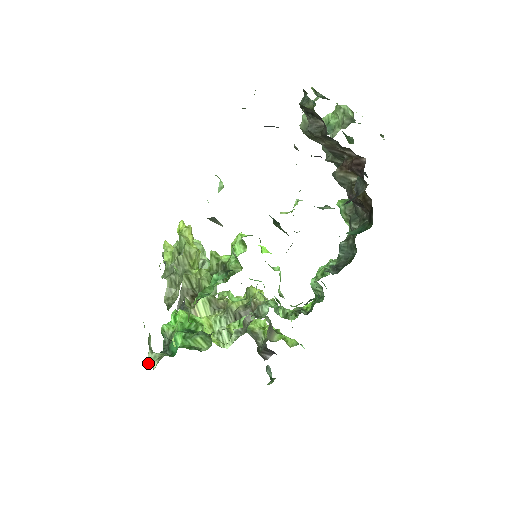
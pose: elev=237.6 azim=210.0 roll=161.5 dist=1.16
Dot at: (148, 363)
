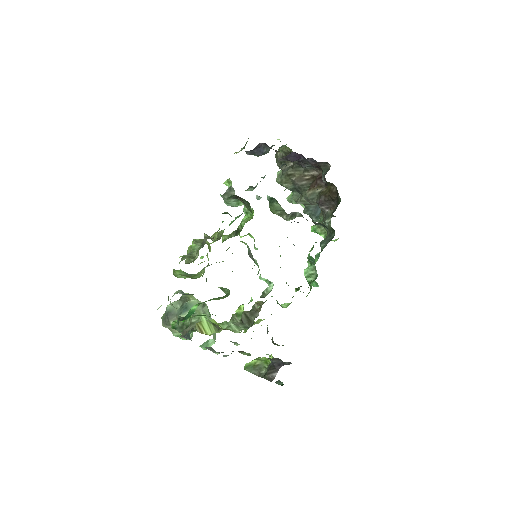
Dot at: (171, 304)
